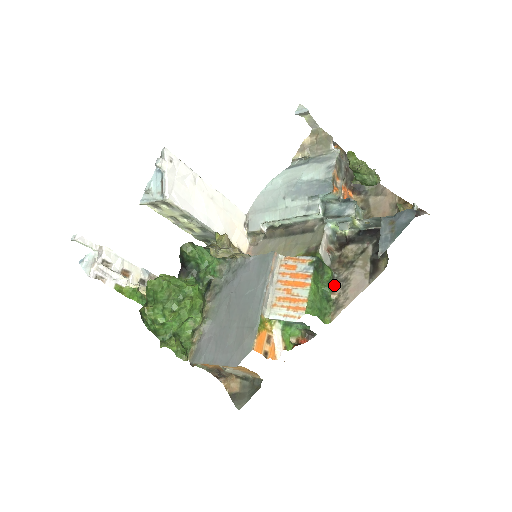
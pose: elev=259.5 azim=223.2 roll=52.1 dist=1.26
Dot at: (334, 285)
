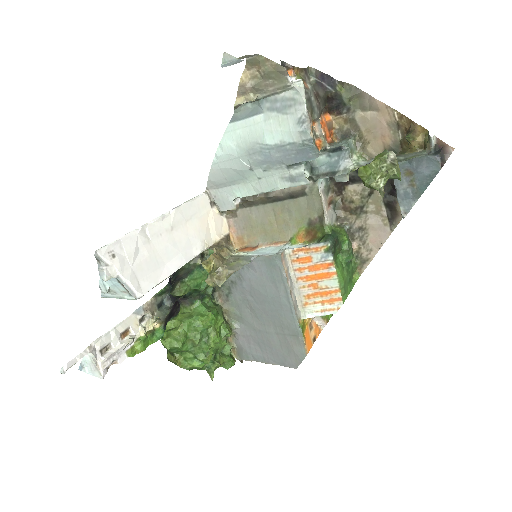
Dot at: (349, 236)
